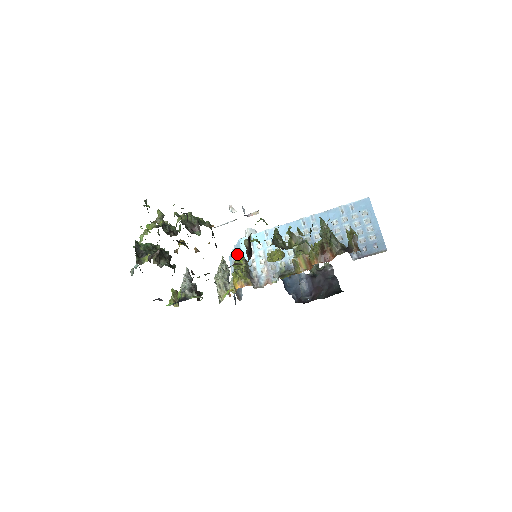
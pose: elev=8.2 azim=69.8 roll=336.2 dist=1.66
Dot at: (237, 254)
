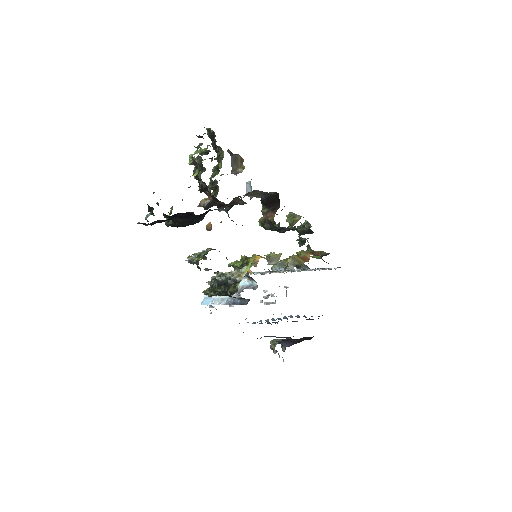
Dot at: (232, 262)
